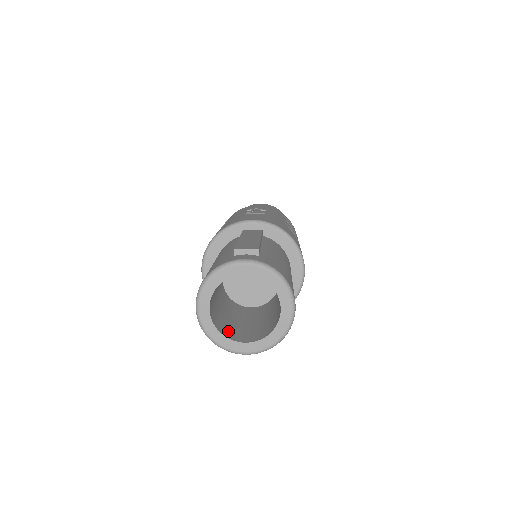
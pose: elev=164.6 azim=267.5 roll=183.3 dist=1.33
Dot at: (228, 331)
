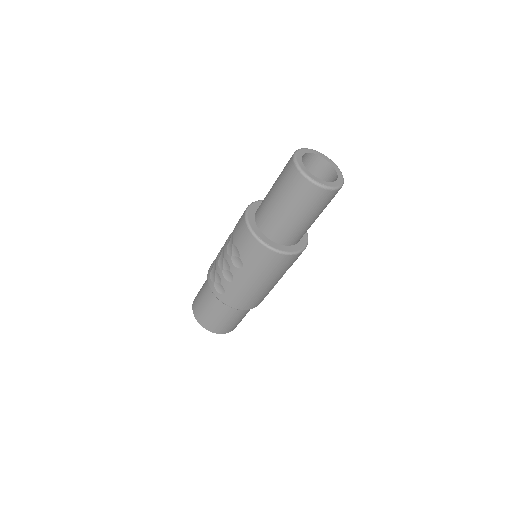
Dot at: occluded
